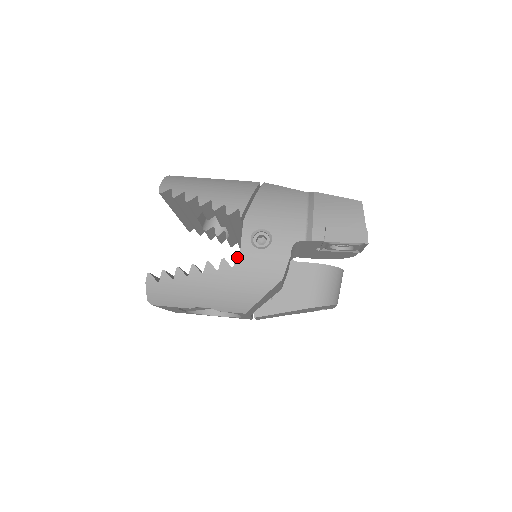
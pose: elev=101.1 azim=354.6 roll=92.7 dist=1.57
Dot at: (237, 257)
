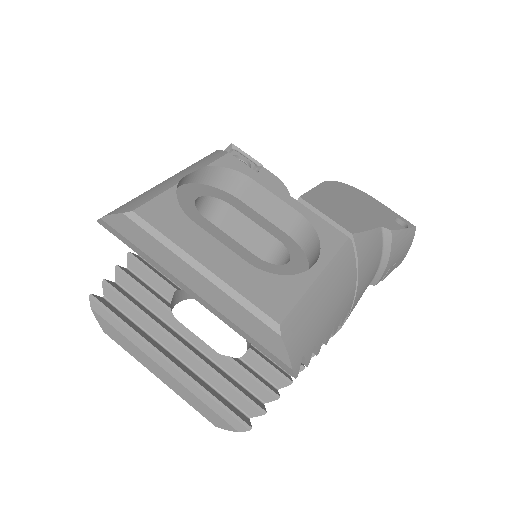
Dot at: occluded
